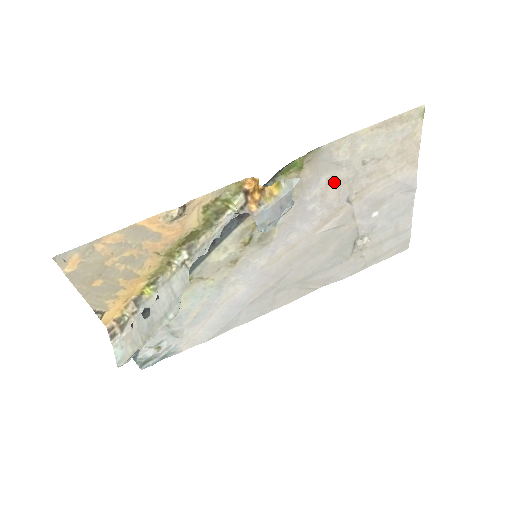
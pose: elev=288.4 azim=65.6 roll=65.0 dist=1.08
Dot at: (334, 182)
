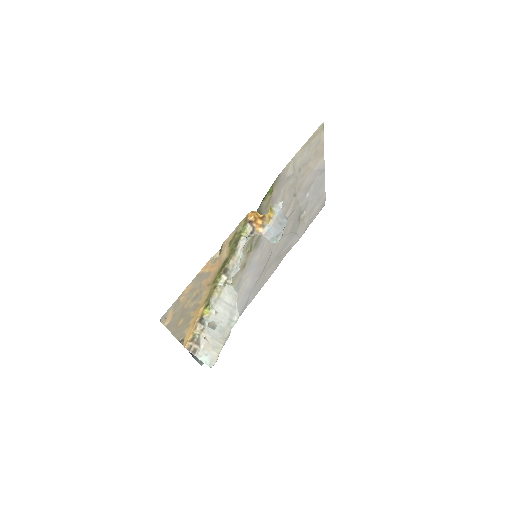
Dot at: (287, 189)
